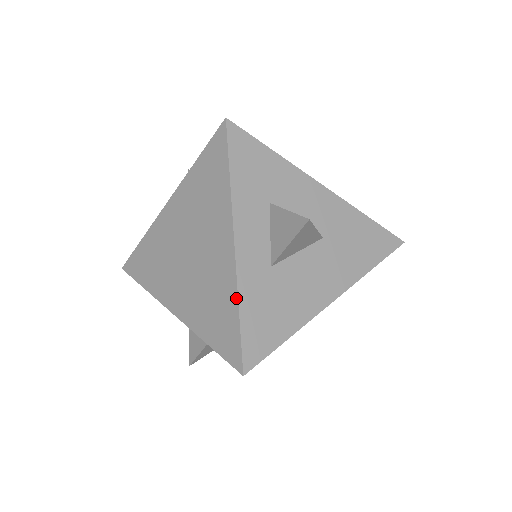
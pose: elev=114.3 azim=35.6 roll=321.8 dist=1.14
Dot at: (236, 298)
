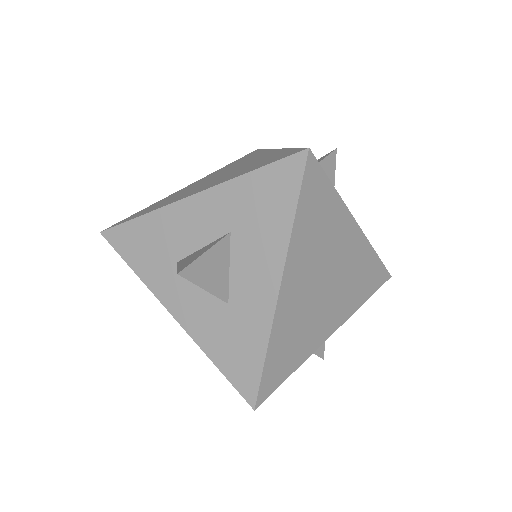
Dot at: (286, 149)
